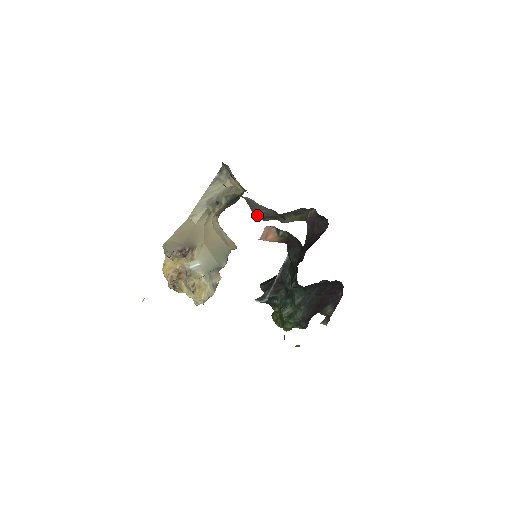
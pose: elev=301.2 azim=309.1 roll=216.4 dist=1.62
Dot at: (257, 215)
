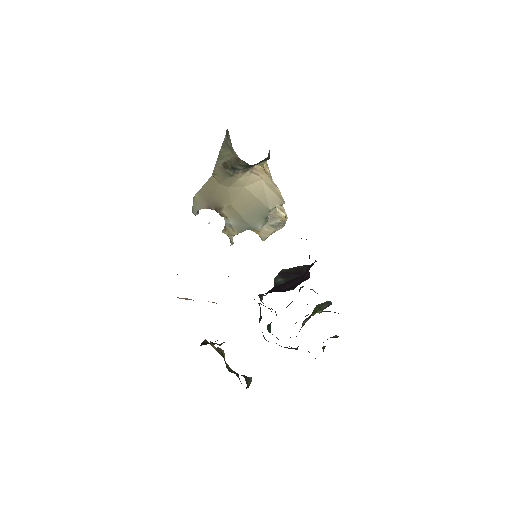
Dot at: occluded
